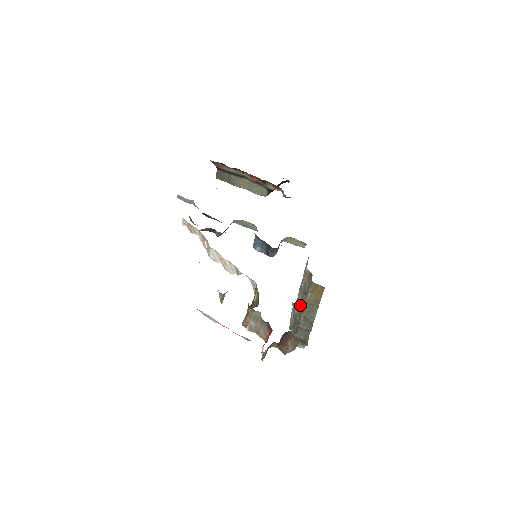
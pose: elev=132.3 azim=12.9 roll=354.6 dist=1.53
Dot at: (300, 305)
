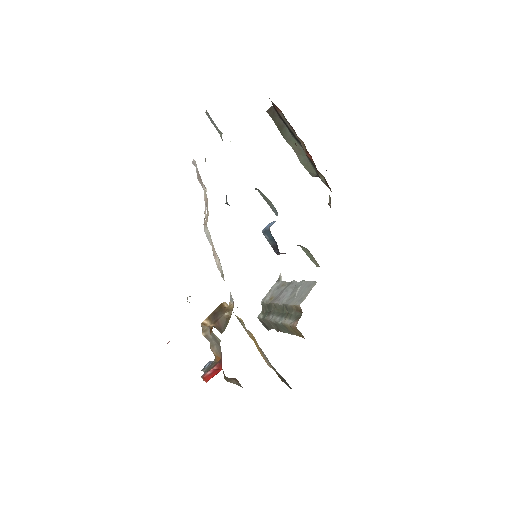
Dot at: (279, 307)
